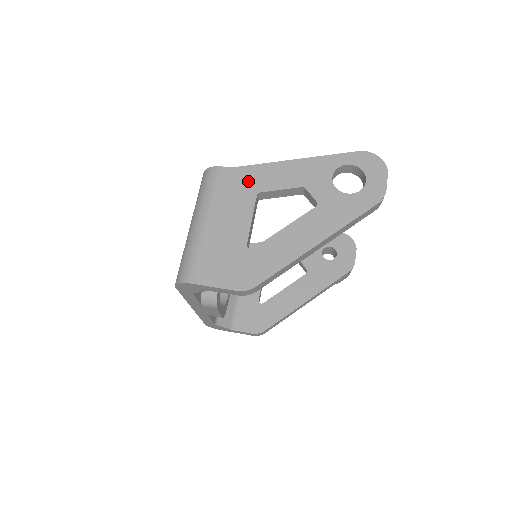
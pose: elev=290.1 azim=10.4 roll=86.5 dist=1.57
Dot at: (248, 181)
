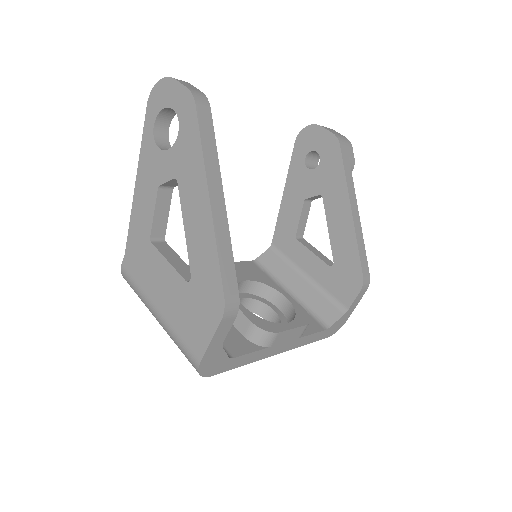
Dot at: (138, 244)
